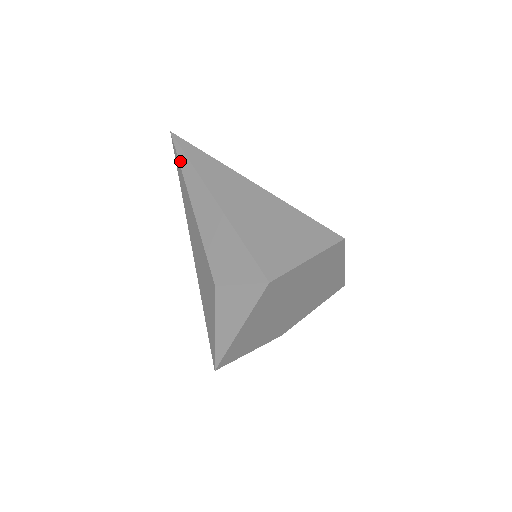
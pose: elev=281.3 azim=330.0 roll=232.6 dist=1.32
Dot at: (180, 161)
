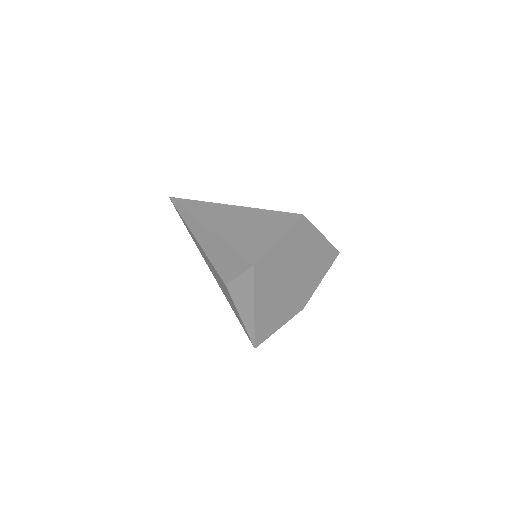
Dot at: (180, 213)
